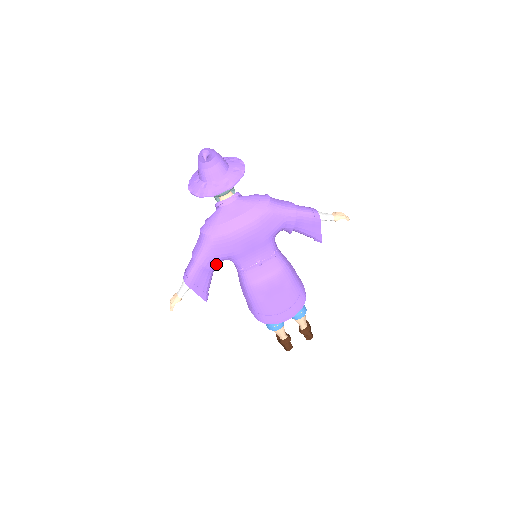
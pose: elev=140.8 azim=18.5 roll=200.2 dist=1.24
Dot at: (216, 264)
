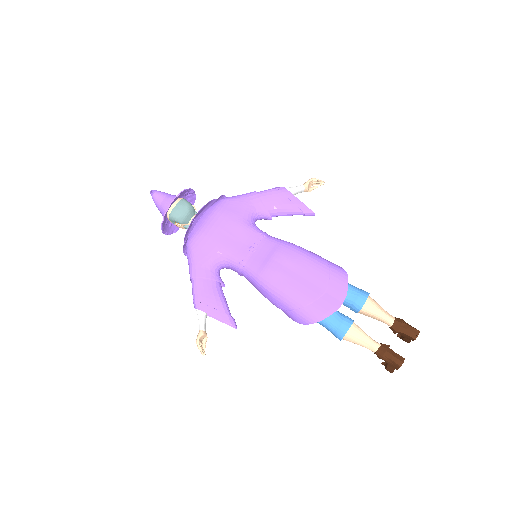
Dot at: (212, 272)
